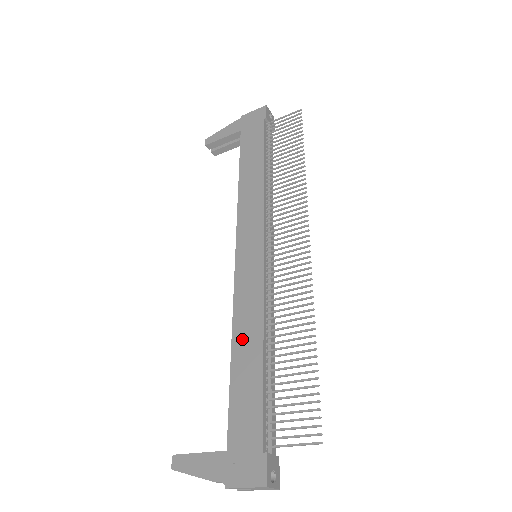
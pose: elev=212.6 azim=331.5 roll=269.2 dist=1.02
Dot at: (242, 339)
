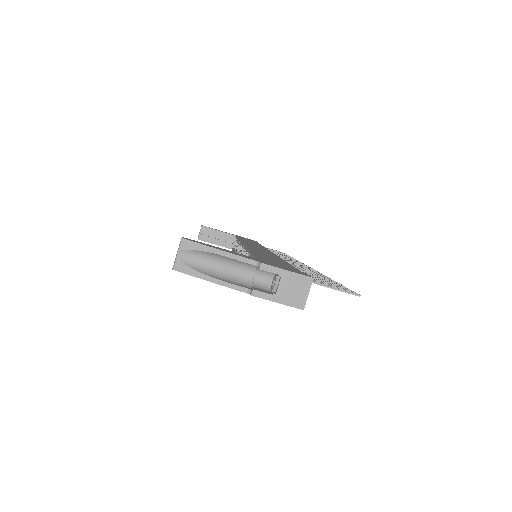
Dot at: (260, 252)
